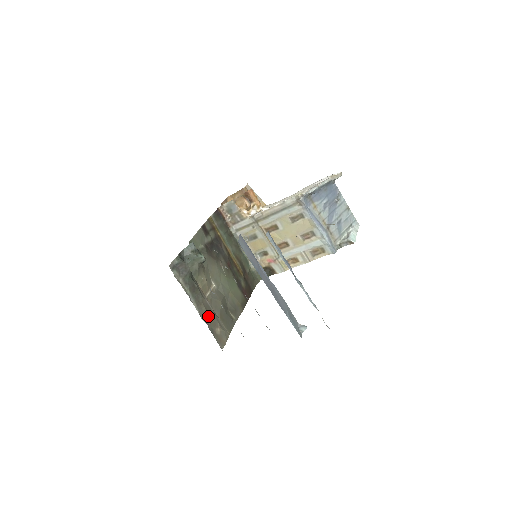
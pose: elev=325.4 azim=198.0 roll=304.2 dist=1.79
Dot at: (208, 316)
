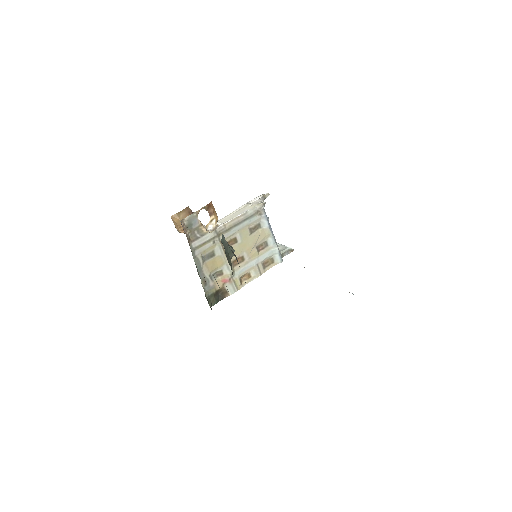
Dot at: occluded
